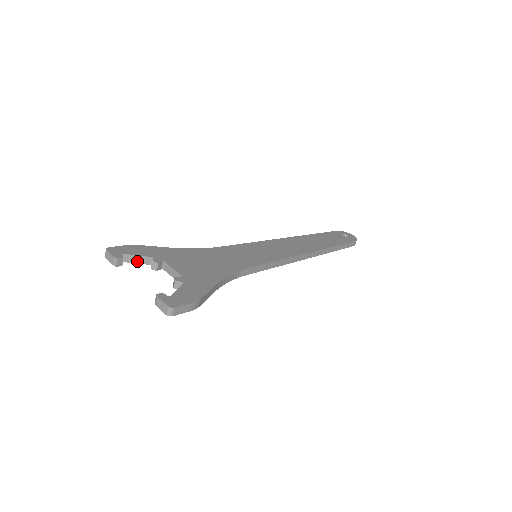
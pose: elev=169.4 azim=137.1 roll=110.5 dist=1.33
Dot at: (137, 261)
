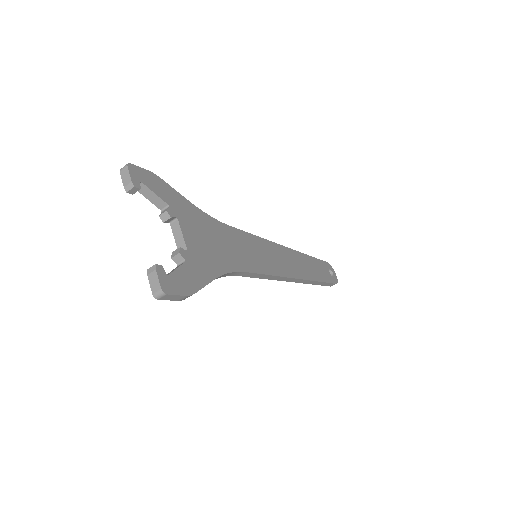
Dot at: (150, 198)
